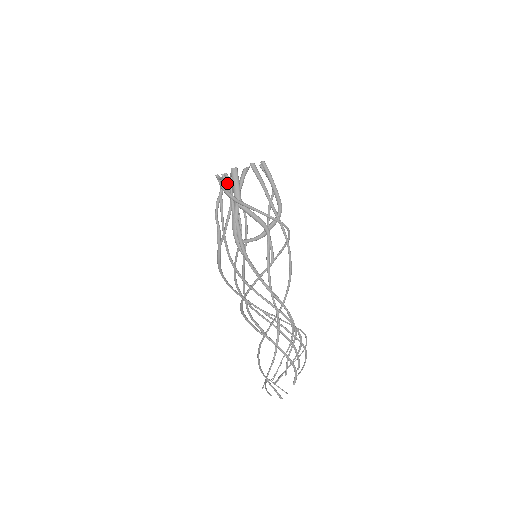
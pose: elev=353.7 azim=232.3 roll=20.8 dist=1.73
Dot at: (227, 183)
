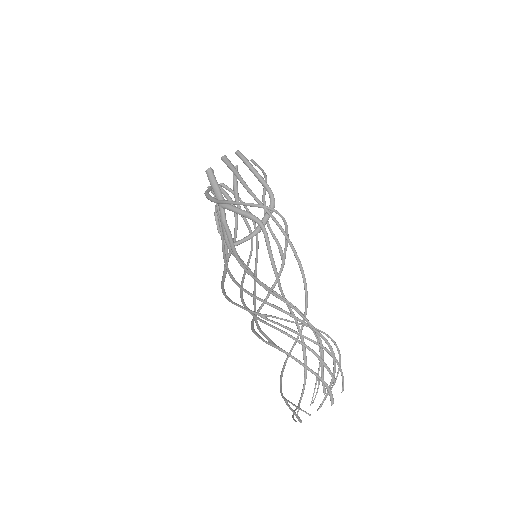
Dot at: (223, 192)
